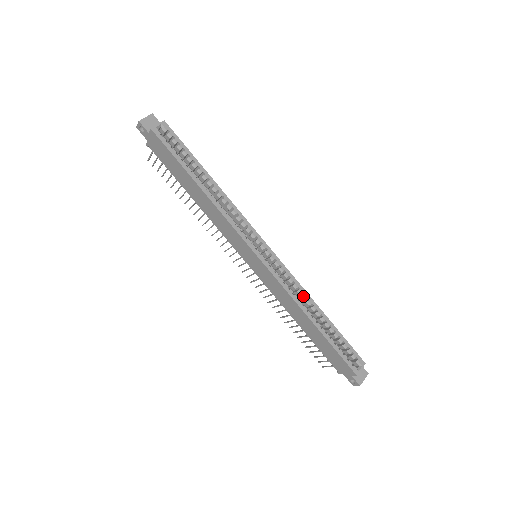
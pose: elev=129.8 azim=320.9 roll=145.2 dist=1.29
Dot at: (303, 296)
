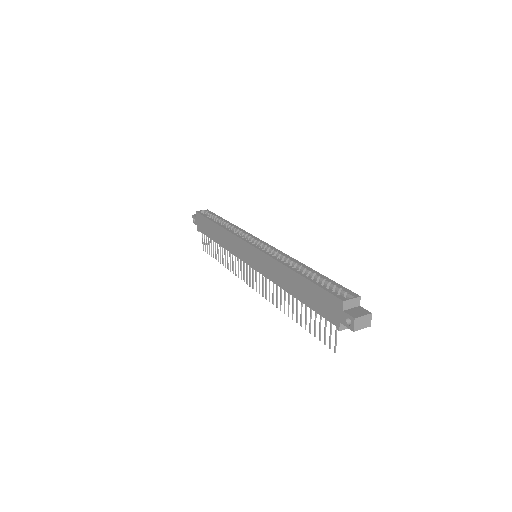
Dot at: (289, 260)
